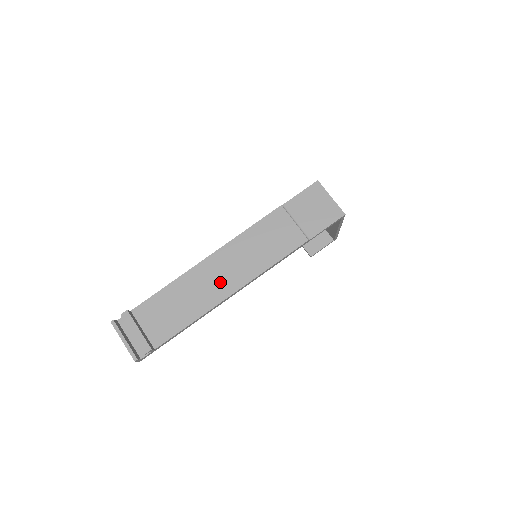
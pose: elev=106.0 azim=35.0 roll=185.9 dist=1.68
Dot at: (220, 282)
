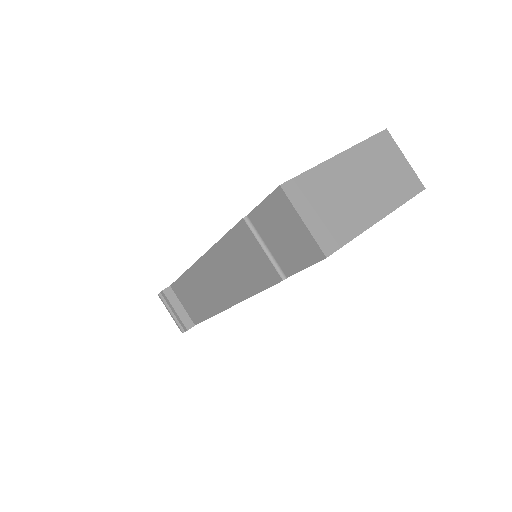
Dot at: (216, 291)
